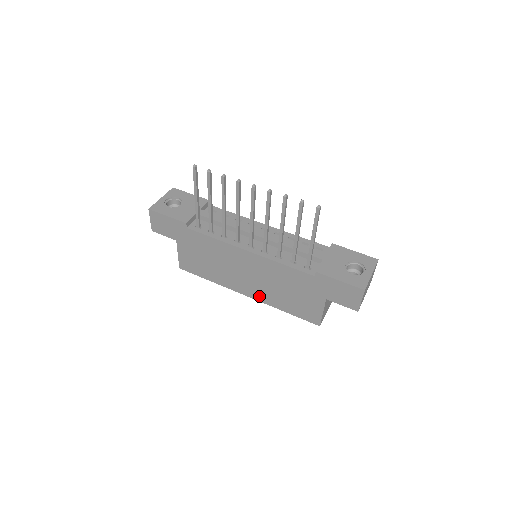
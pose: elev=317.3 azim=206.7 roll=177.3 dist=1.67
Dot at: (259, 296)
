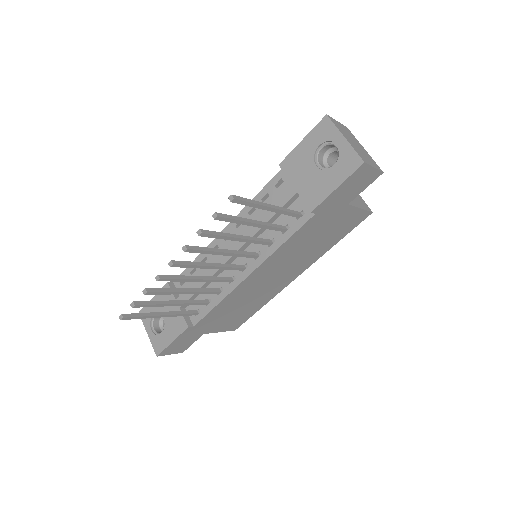
Dot at: (304, 266)
